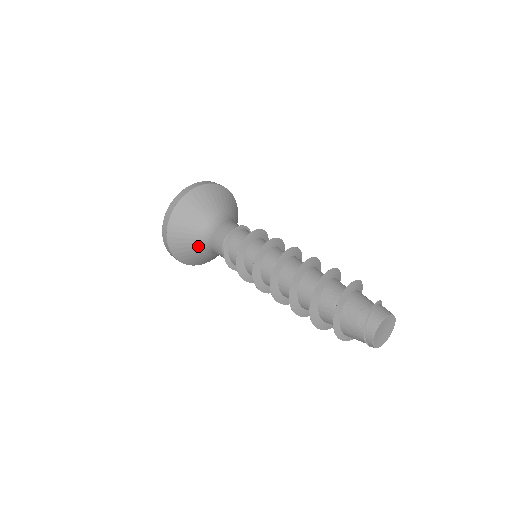
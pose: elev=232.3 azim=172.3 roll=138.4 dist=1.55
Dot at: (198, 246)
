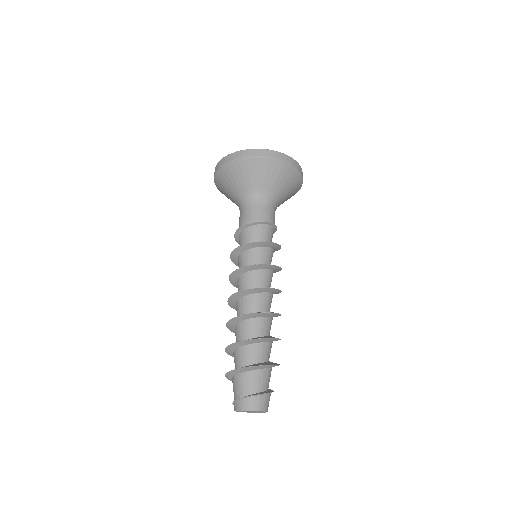
Dot at: (235, 202)
